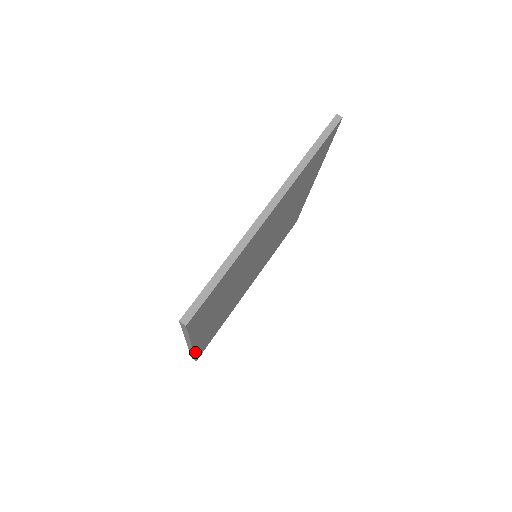
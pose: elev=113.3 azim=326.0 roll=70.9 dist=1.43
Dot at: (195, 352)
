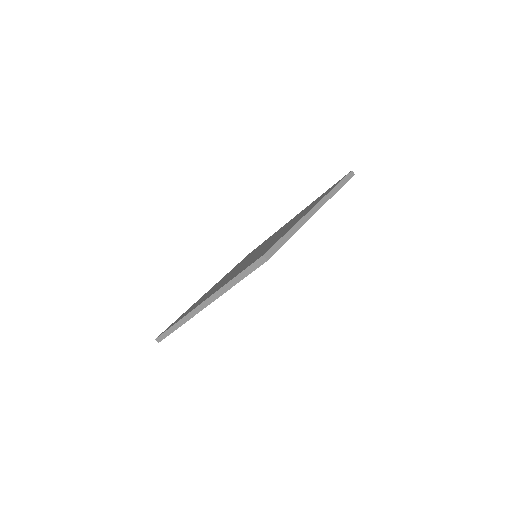
Dot at: (185, 322)
